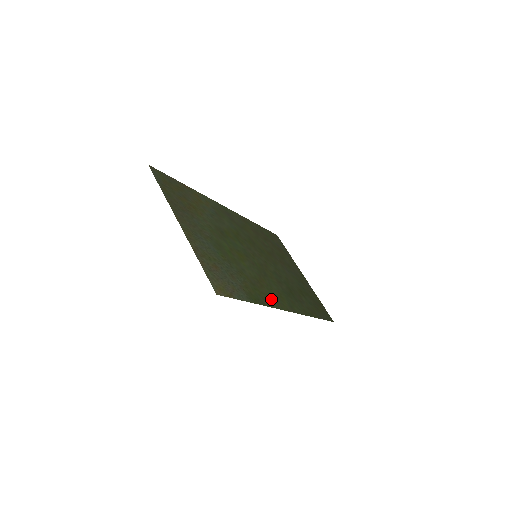
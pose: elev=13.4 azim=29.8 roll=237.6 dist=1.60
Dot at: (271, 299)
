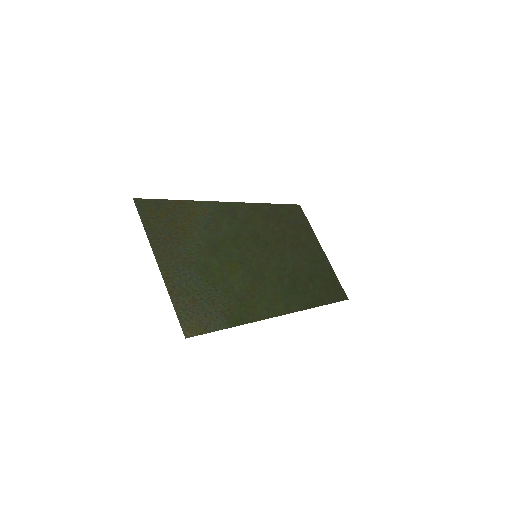
Dot at: (260, 309)
